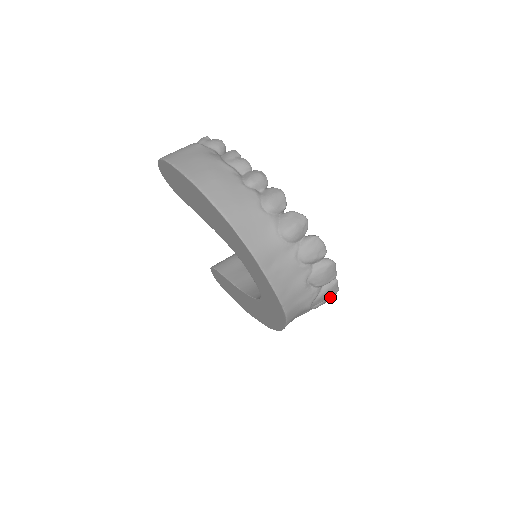
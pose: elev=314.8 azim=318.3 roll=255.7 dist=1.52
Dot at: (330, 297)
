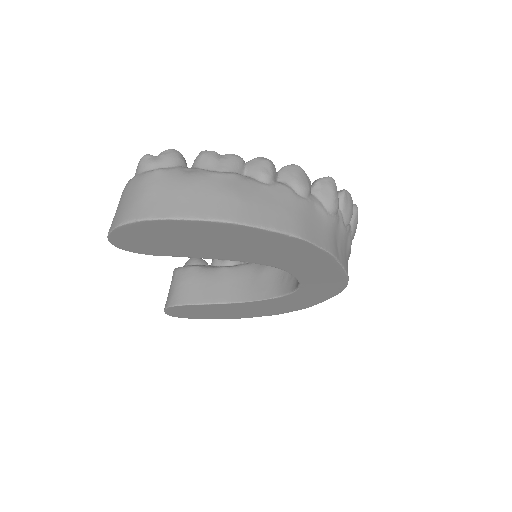
Dot at: occluded
